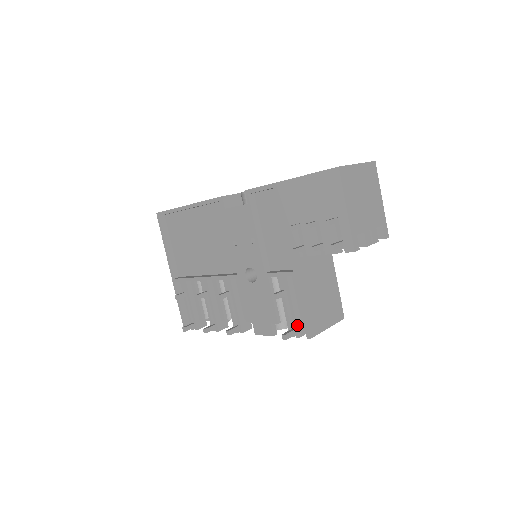
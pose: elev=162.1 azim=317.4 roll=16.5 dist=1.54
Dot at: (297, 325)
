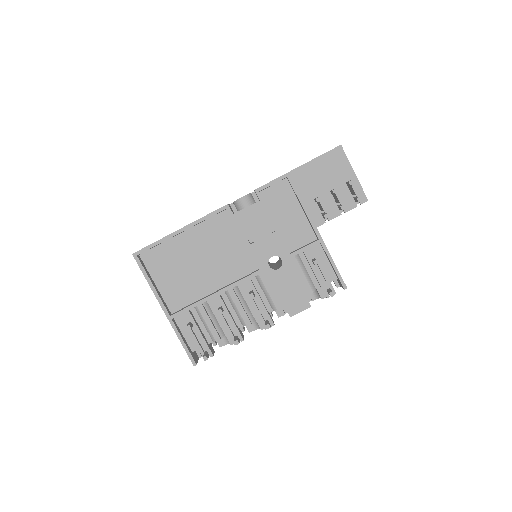
Dot at: (331, 284)
